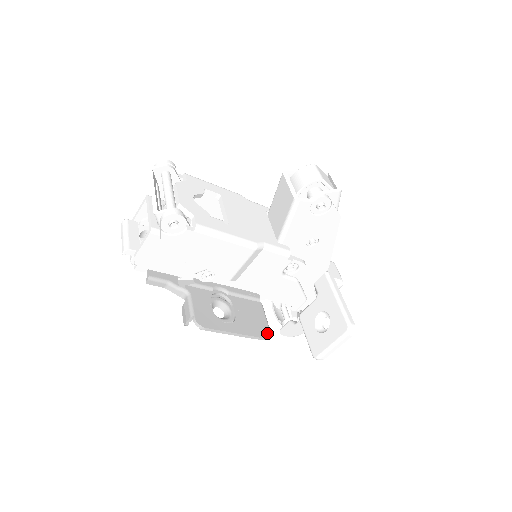
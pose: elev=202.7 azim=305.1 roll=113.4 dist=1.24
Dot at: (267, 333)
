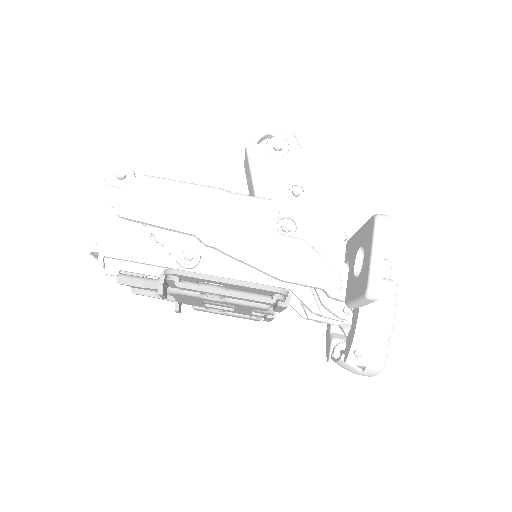
Dot at: (282, 290)
